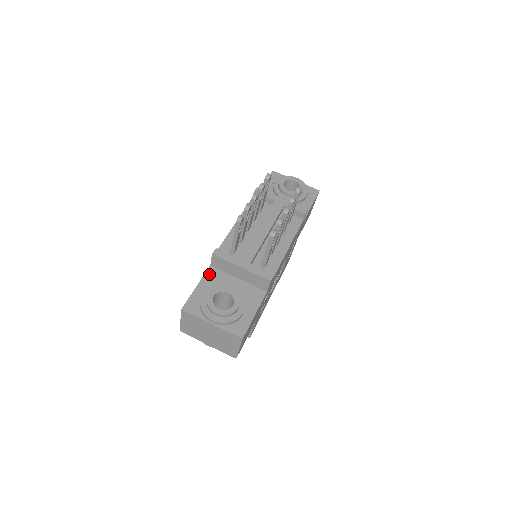
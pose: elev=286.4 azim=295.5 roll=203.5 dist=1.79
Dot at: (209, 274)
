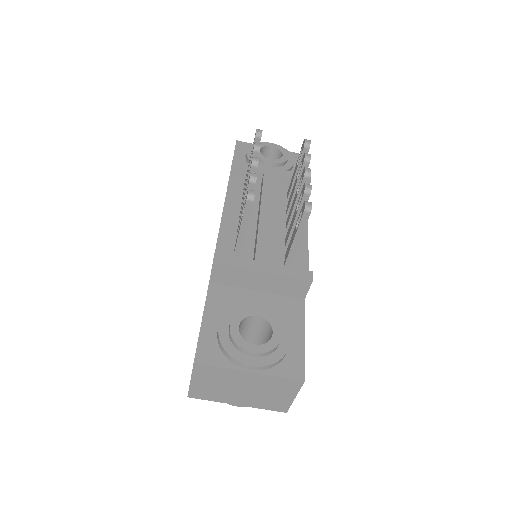
Dot at: (213, 296)
